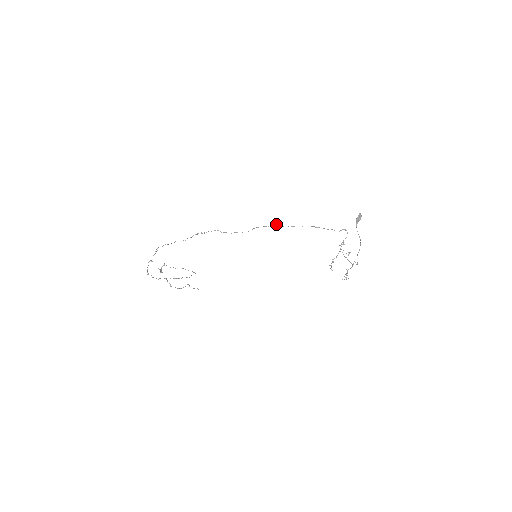
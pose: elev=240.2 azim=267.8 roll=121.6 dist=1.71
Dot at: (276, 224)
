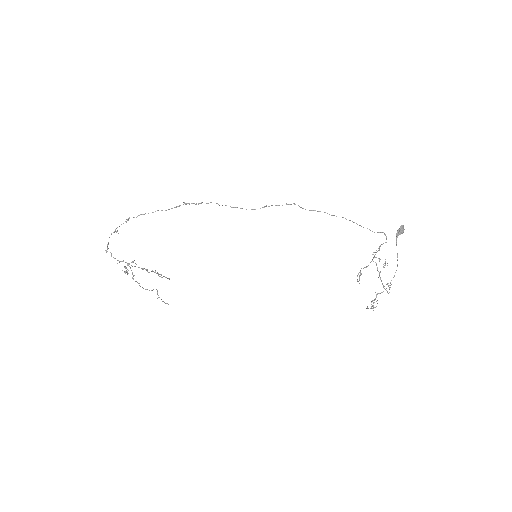
Dot at: (295, 204)
